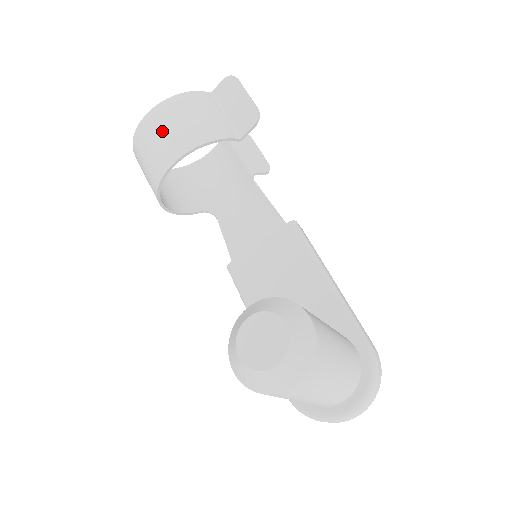
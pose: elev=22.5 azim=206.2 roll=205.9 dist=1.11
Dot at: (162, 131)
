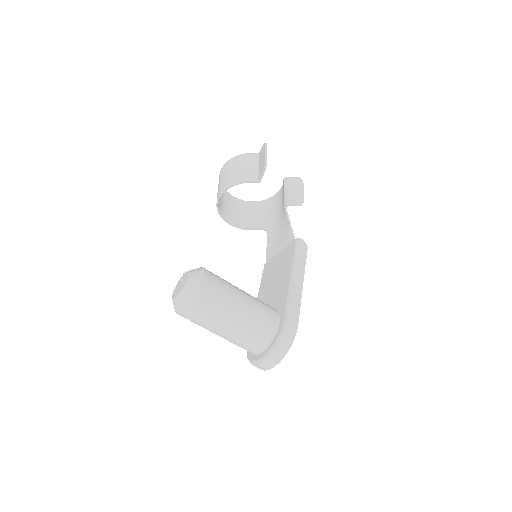
Dot at: (222, 178)
